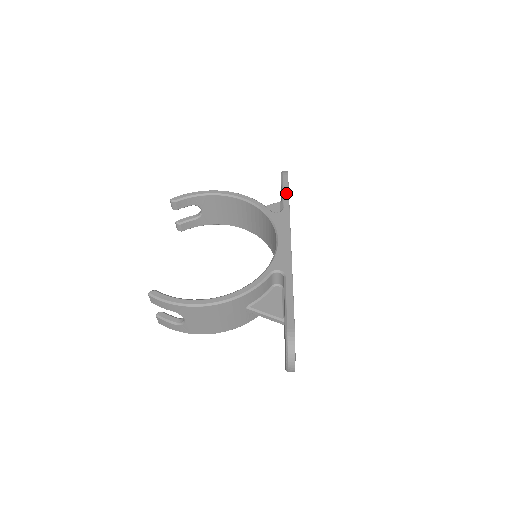
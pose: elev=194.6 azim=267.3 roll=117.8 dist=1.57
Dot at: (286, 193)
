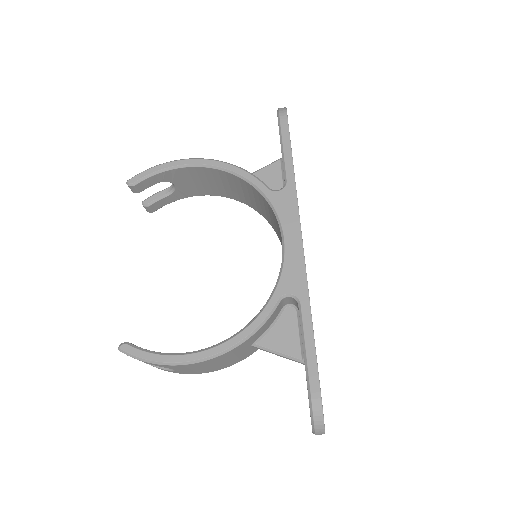
Dot at: (288, 153)
